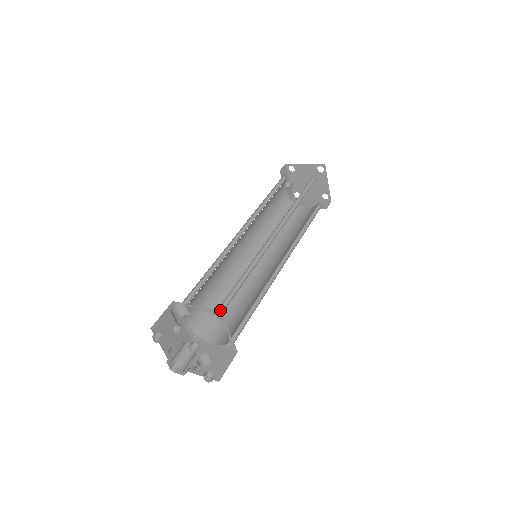
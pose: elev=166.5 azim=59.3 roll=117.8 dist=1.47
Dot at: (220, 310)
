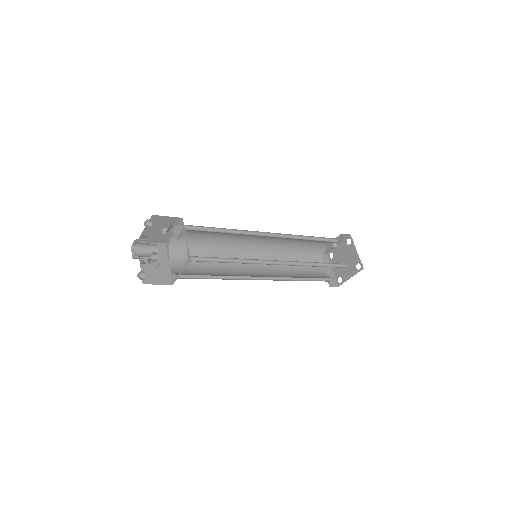
Dot at: (194, 258)
